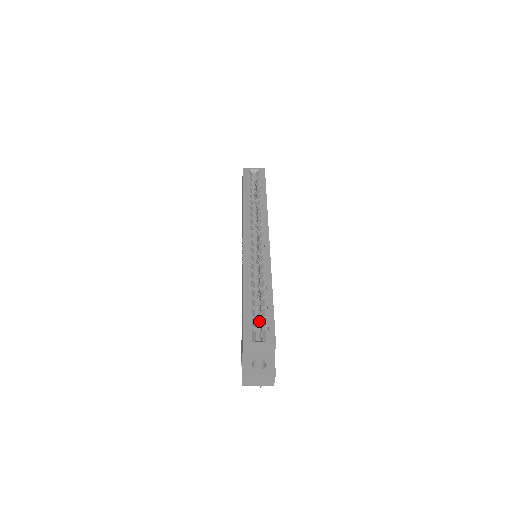
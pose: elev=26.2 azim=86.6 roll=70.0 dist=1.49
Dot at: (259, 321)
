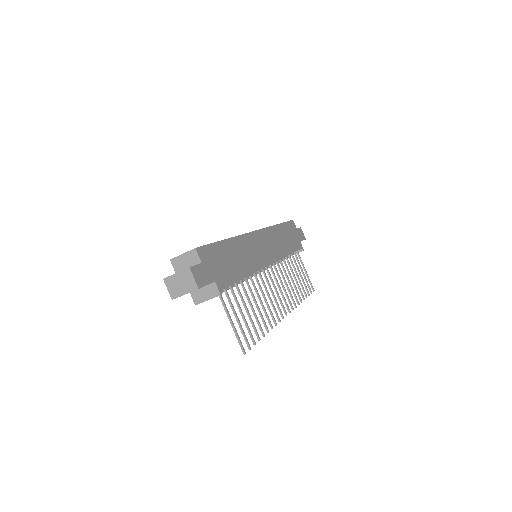
Dot at: occluded
